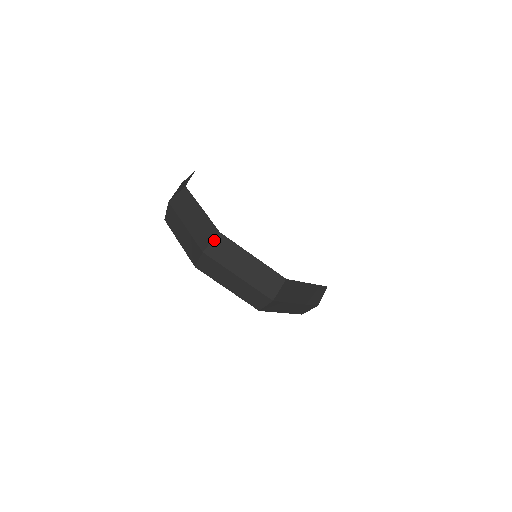
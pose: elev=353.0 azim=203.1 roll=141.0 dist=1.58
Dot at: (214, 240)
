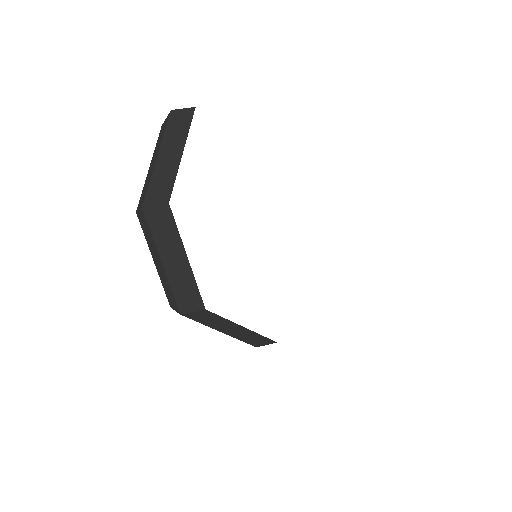
Dot at: (197, 312)
